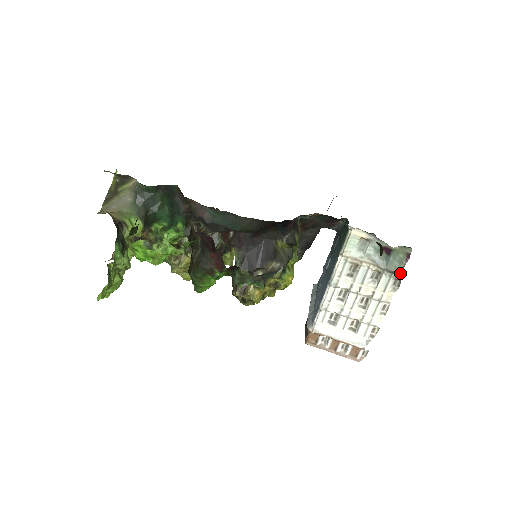
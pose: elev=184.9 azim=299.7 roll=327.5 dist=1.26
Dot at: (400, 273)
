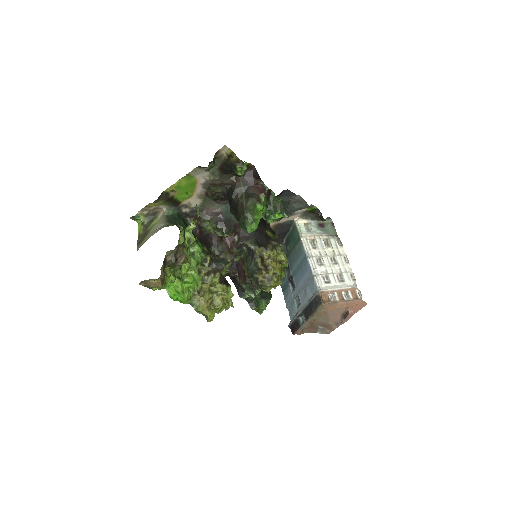
Dot at: occluded
